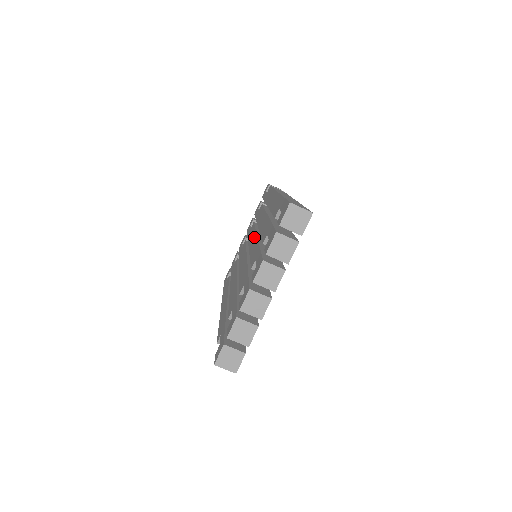
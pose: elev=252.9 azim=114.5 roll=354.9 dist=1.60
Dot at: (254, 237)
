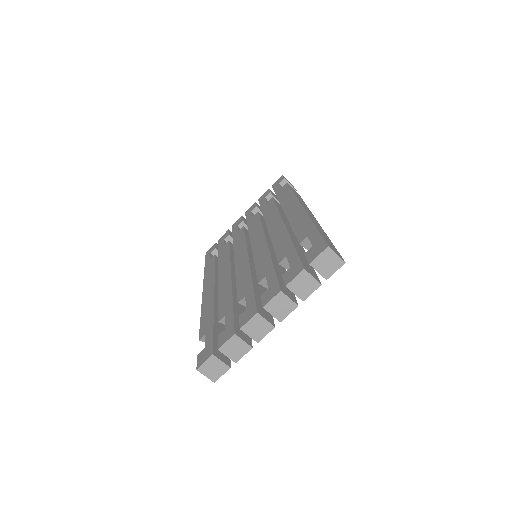
Dot at: (261, 238)
